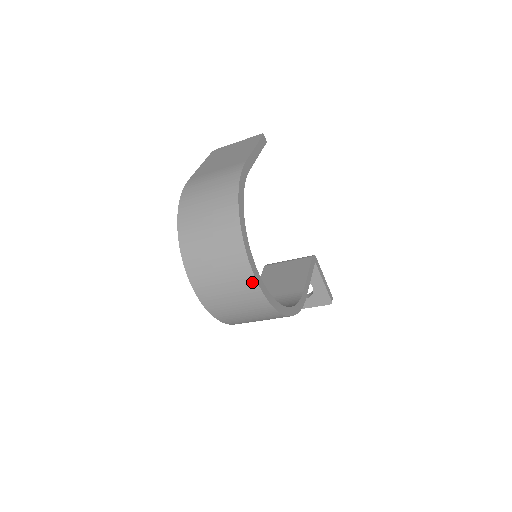
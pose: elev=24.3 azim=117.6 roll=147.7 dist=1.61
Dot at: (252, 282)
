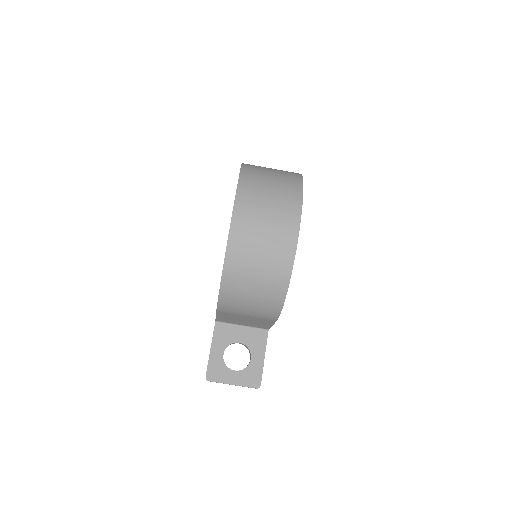
Dot at: (296, 215)
